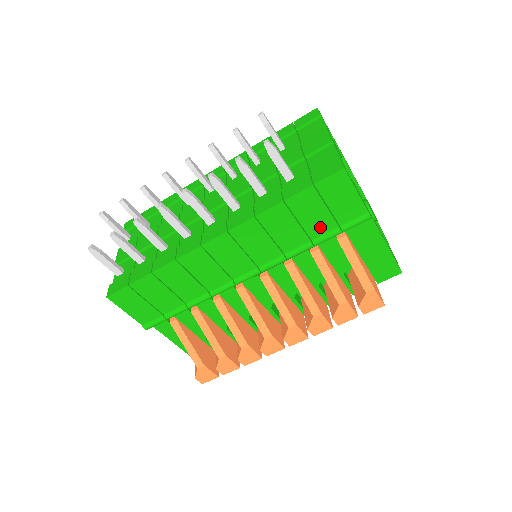
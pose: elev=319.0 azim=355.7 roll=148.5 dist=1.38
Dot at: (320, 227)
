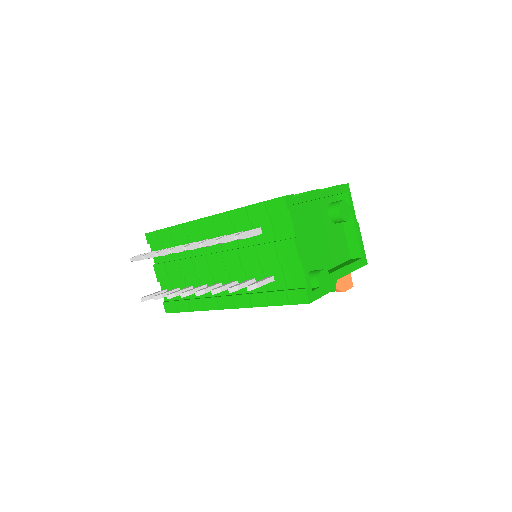
Dot at: occluded
